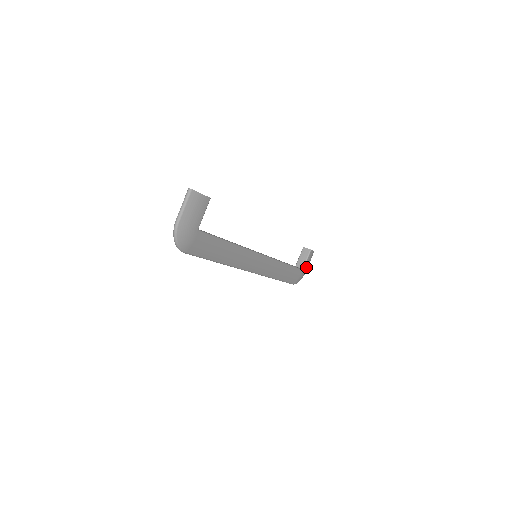
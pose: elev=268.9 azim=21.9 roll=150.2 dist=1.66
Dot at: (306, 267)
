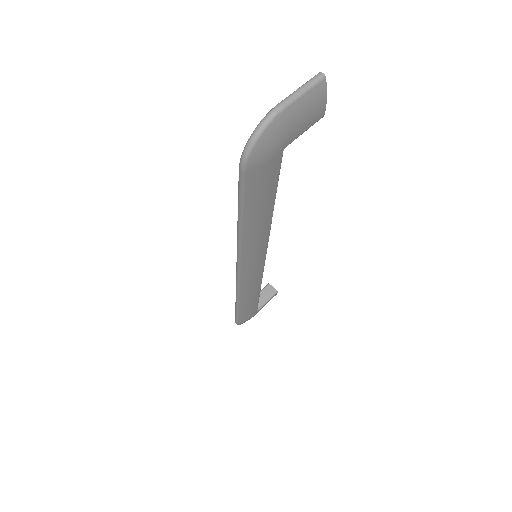
Dot at: occluded
